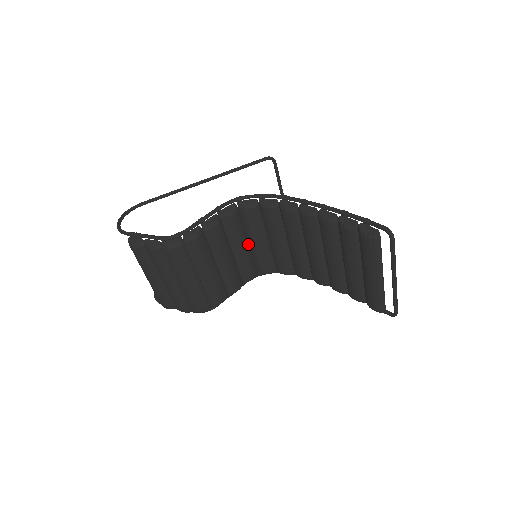
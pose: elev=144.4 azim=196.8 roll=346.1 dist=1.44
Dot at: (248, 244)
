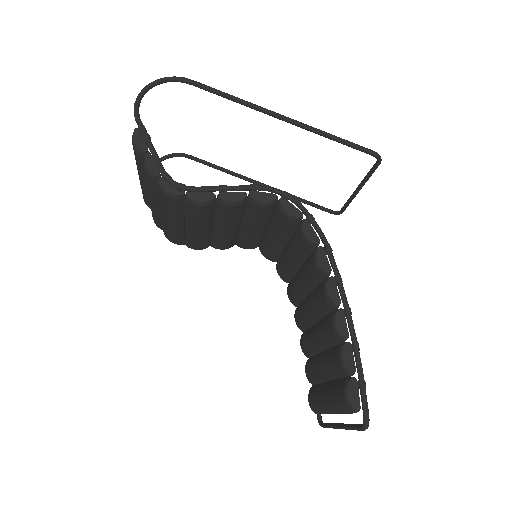
Dot at: (265, 228)
